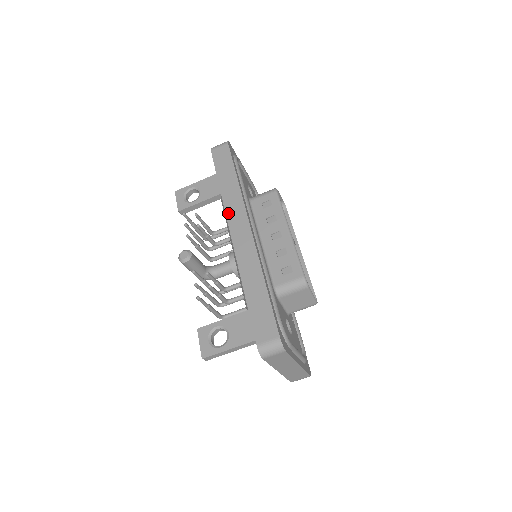
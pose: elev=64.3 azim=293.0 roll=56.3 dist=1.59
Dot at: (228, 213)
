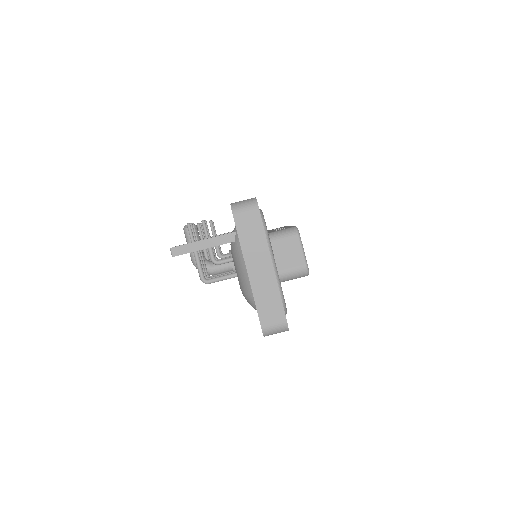
Dot at: occluded
